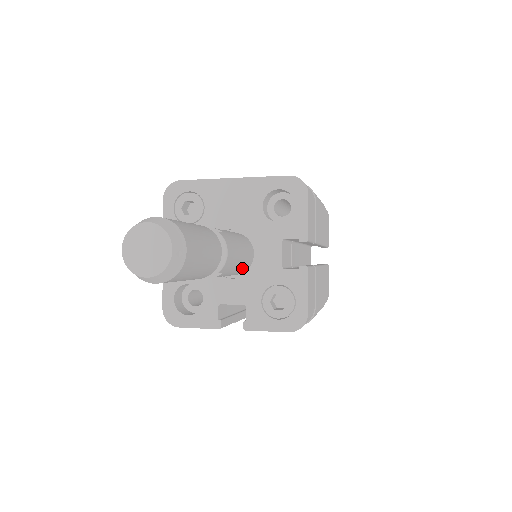
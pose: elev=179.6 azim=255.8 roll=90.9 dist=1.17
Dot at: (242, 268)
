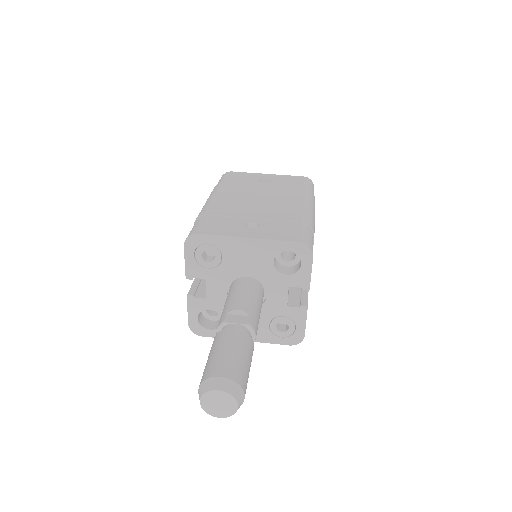
Dot at: occluded
